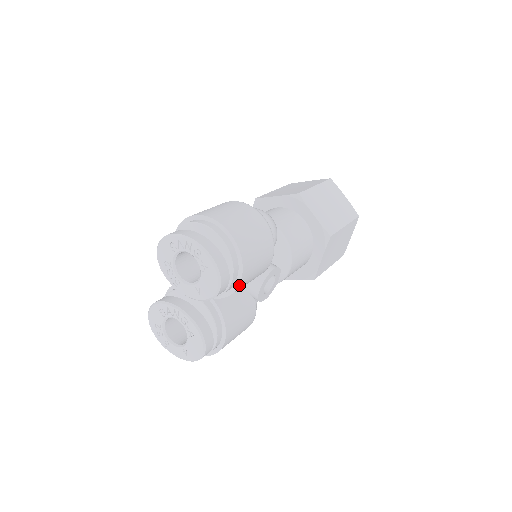
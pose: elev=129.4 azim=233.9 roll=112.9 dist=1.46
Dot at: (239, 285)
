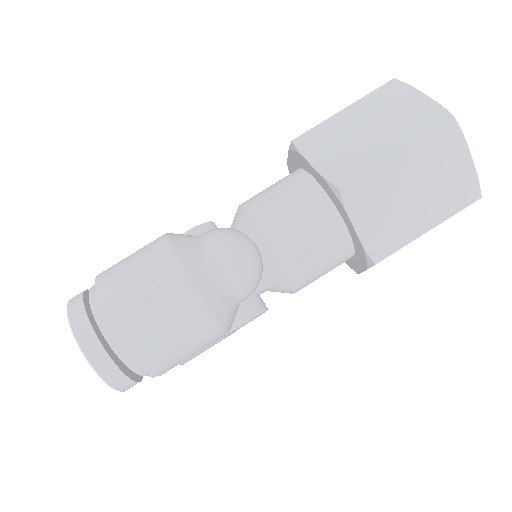
Dot at: occluded
